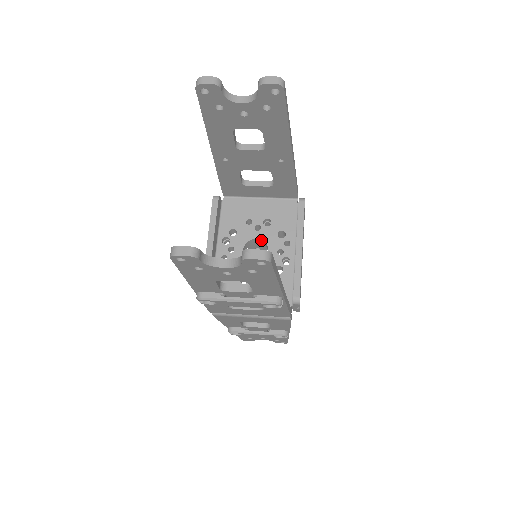
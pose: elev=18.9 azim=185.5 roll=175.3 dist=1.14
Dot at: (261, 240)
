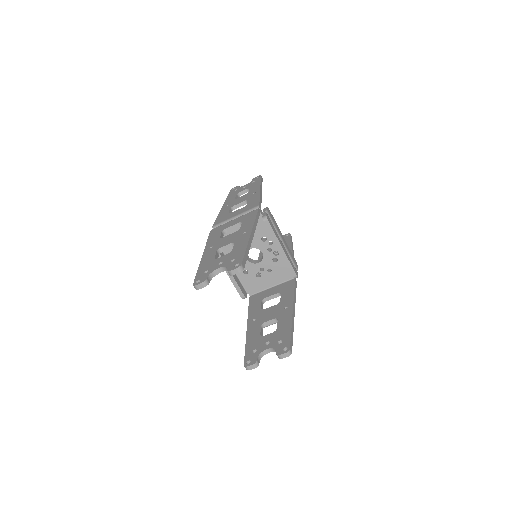
Dot at: occluded
